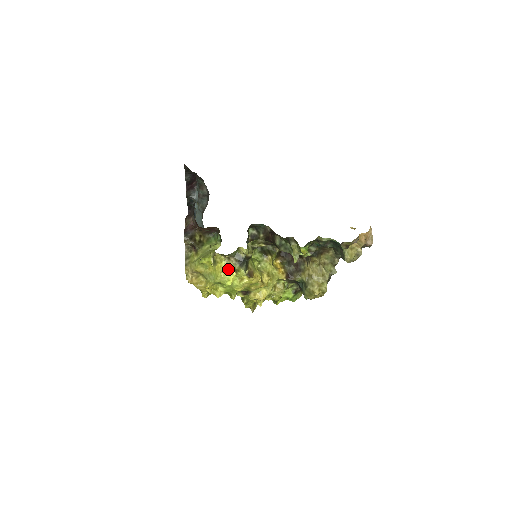
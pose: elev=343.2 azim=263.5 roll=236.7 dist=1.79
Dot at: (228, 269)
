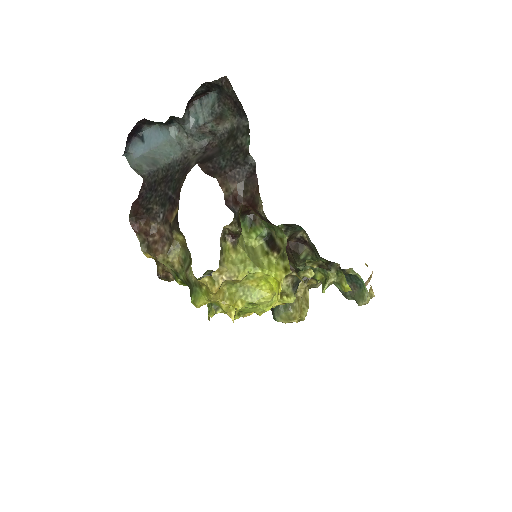
Dot at: occluded
